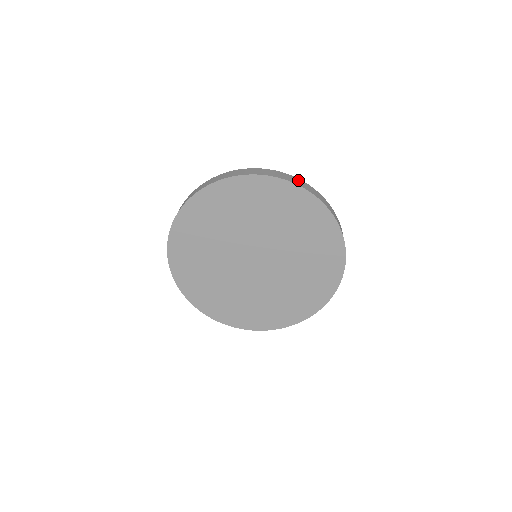
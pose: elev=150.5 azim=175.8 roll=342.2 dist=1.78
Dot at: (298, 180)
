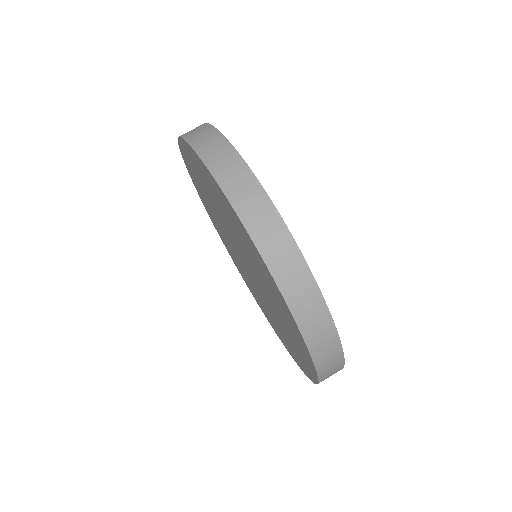
Dot at: (334, 351)
